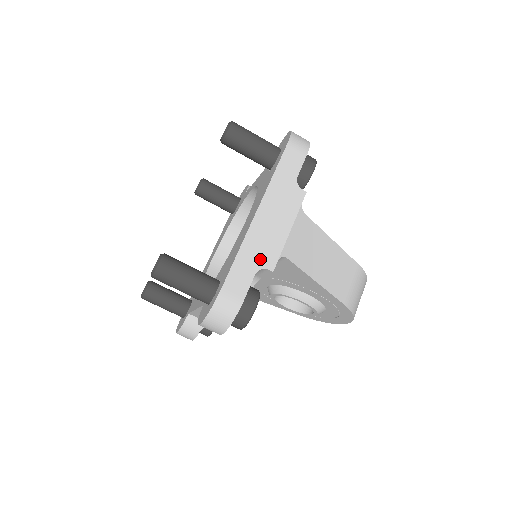
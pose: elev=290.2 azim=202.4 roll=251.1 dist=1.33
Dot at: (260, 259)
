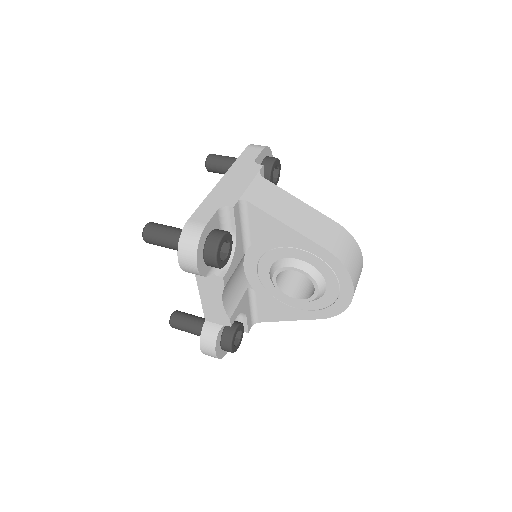
Dot at: (222, 202)
